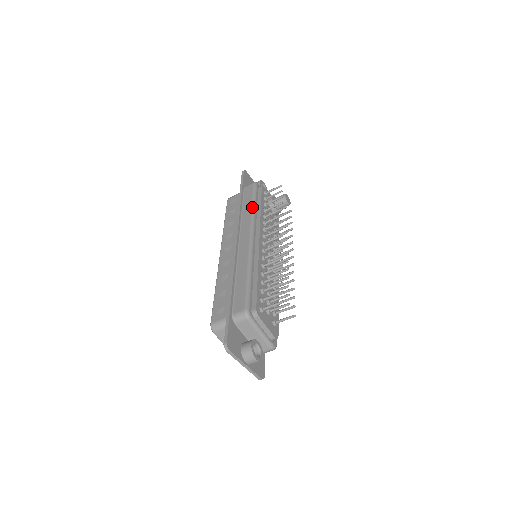
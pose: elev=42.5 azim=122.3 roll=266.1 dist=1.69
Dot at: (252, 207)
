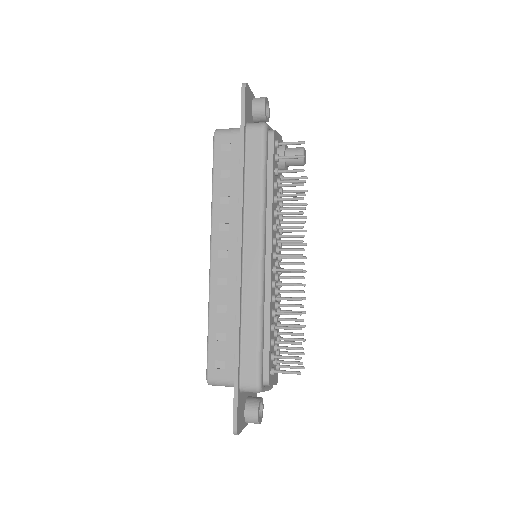
Dot at: (262, 189)
